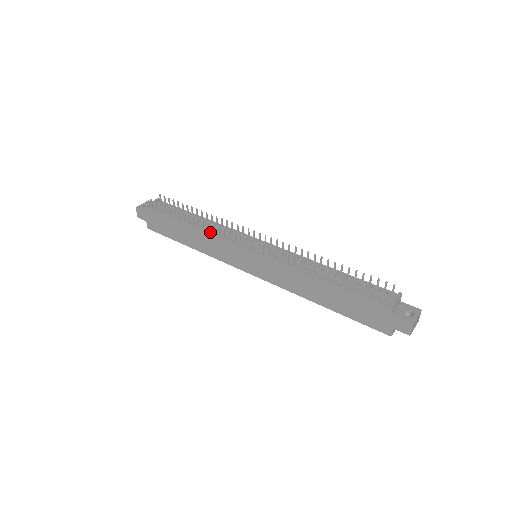
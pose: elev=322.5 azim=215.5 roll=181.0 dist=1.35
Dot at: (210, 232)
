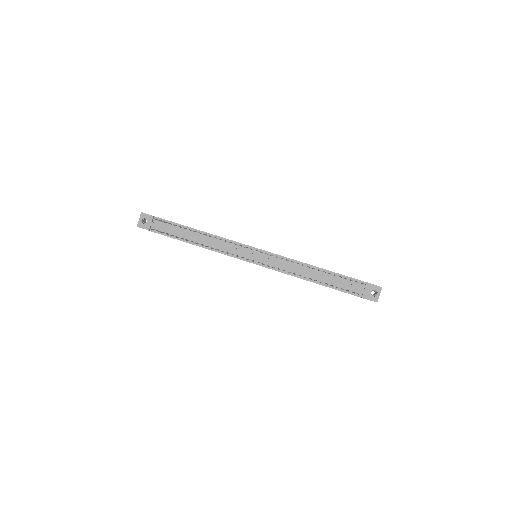
Dot at: (214, 250)
